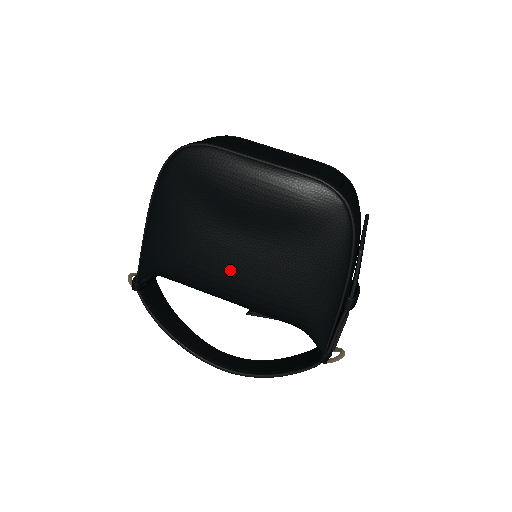
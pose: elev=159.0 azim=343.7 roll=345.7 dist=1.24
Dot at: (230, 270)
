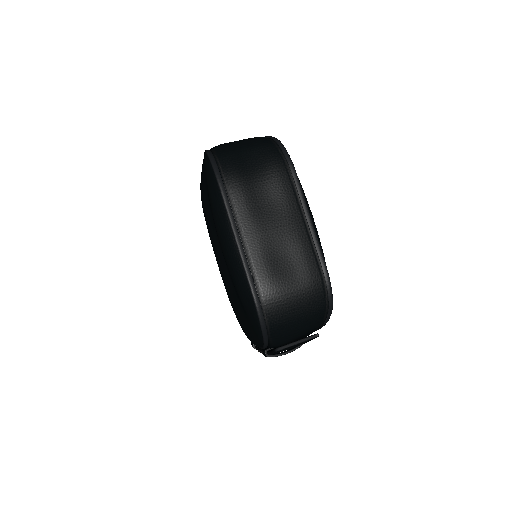
Dot at: (216, 255)
